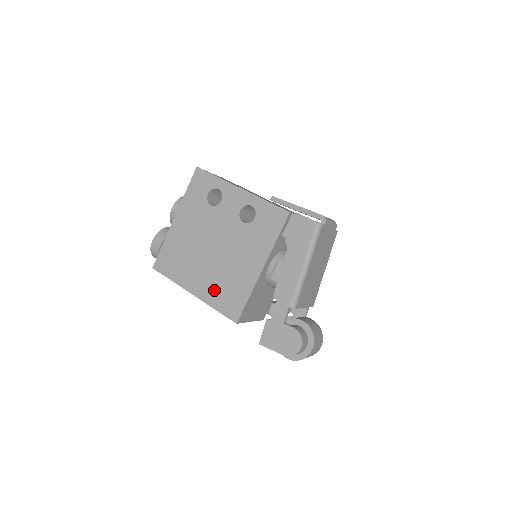
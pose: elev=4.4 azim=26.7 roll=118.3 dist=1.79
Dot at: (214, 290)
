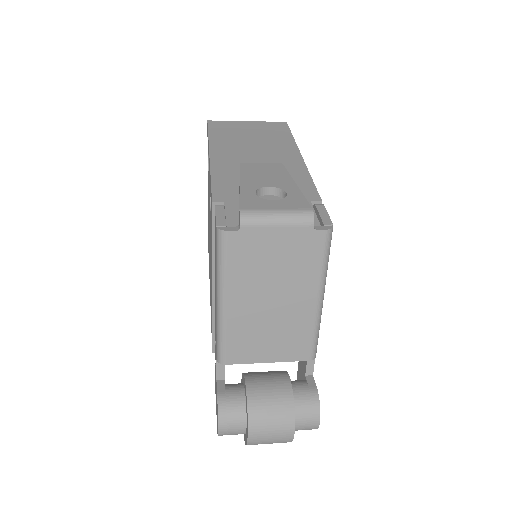
Dot at: occluded
